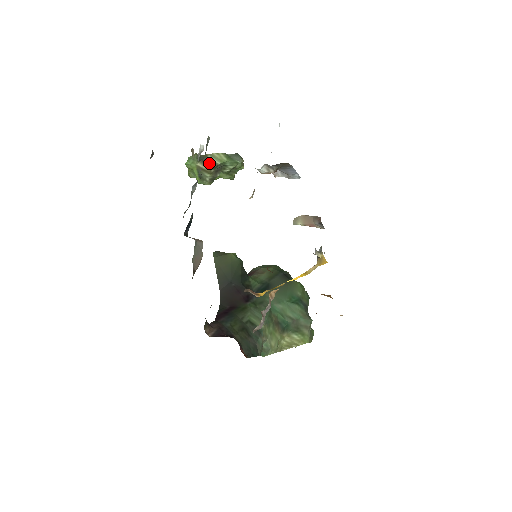
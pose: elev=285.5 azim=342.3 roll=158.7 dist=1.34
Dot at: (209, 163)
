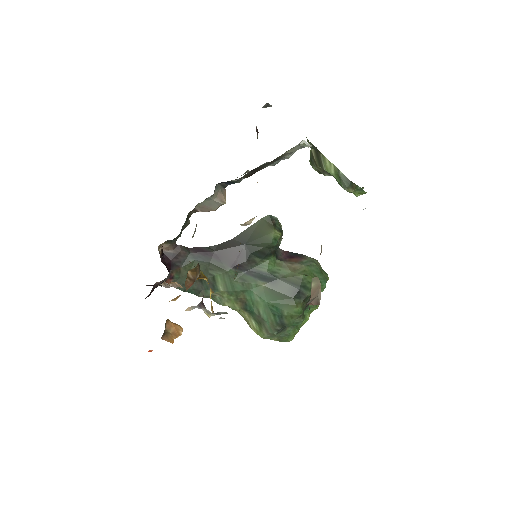
Dot at: (319, 159)
